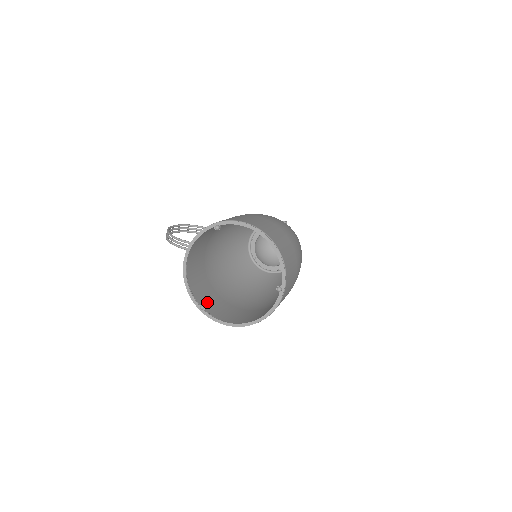
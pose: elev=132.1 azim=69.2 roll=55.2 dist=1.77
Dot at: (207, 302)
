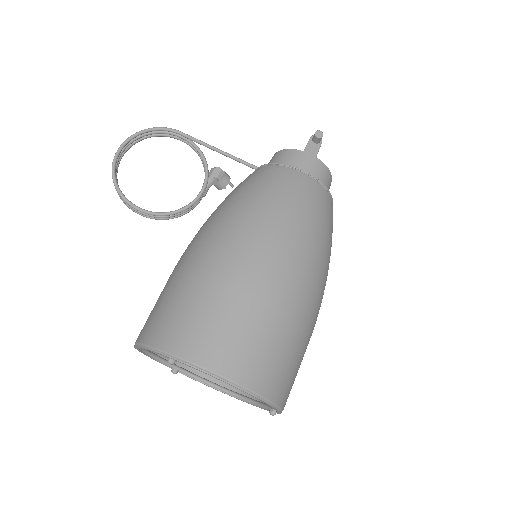
Dot at: occluded
